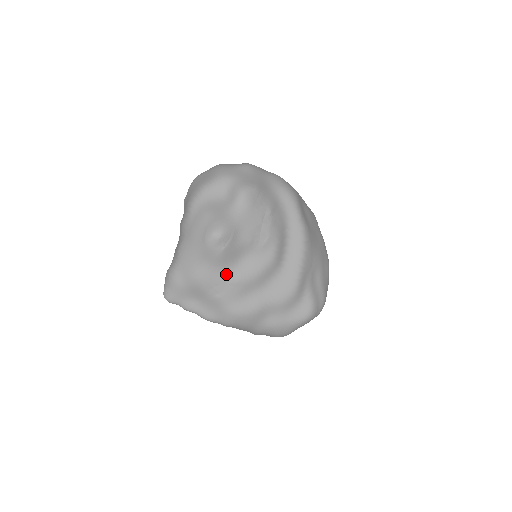
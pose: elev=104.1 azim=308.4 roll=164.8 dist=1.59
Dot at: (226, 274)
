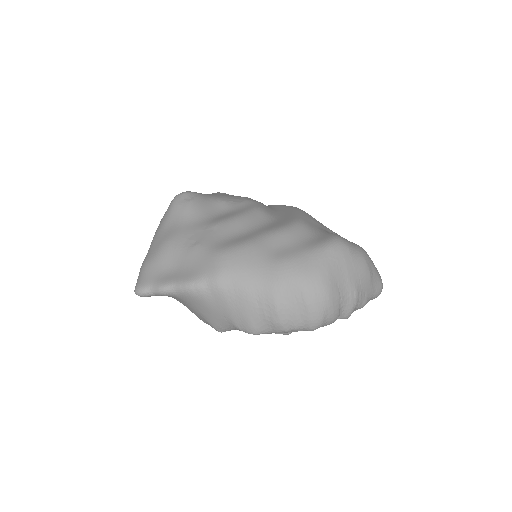
Dot at: (201, 224)
